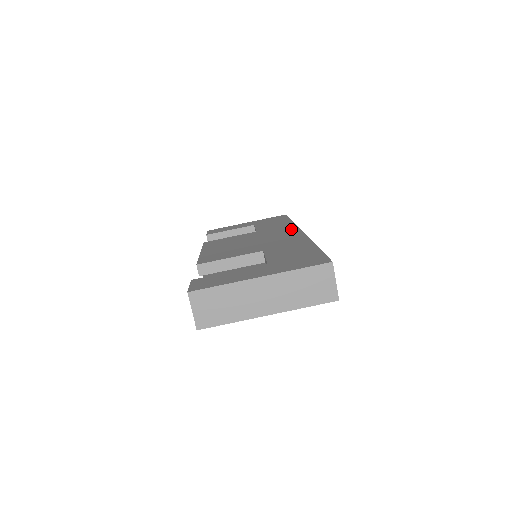
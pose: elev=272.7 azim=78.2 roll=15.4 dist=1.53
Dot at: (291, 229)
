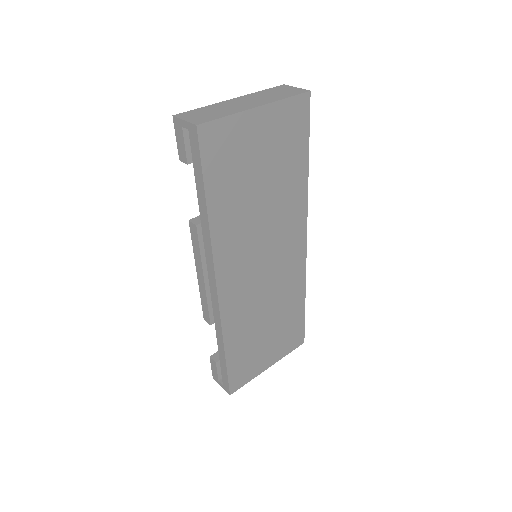
Dot at: occluded
